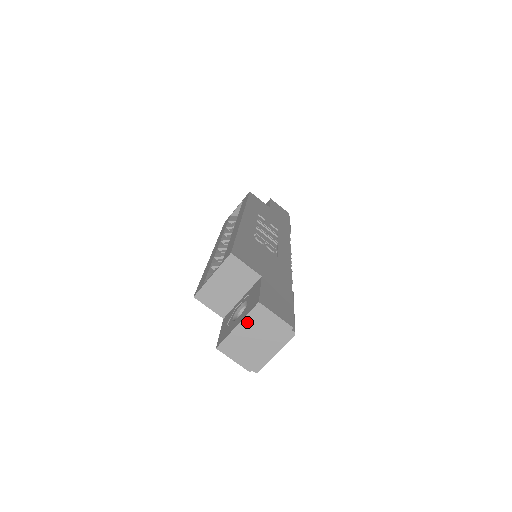
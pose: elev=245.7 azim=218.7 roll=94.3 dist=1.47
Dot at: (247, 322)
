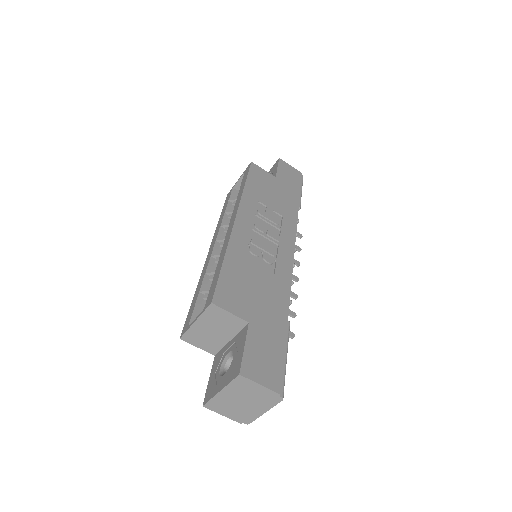
Dot at: (230, 389)
